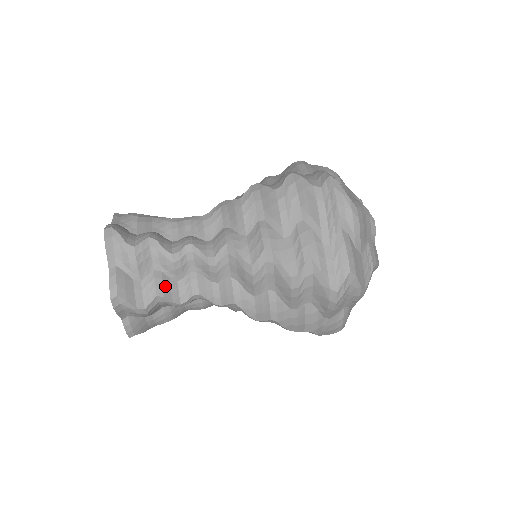
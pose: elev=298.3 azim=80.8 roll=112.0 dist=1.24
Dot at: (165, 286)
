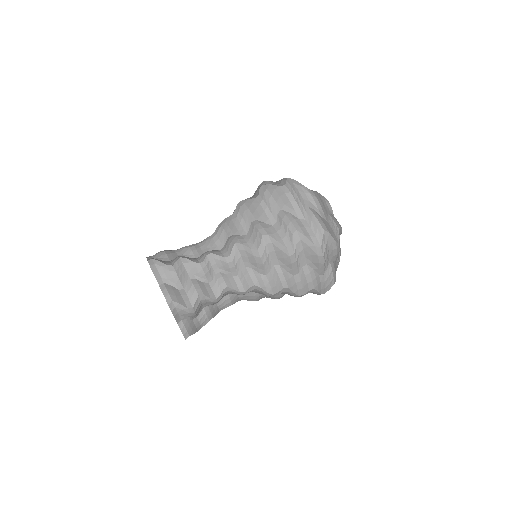
Dot at: (202, 288)
